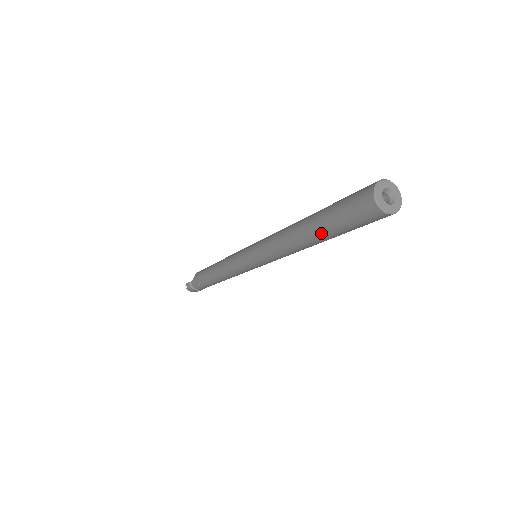
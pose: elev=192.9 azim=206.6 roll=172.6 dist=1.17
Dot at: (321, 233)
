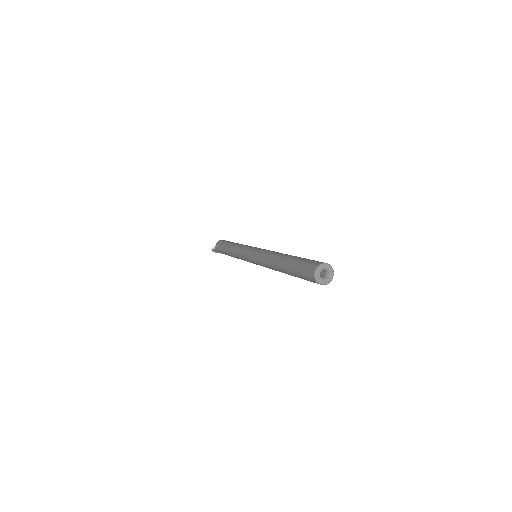
Dot at: (294, 276)
